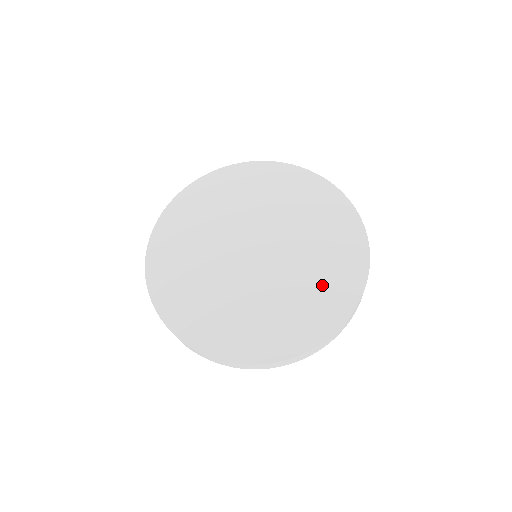
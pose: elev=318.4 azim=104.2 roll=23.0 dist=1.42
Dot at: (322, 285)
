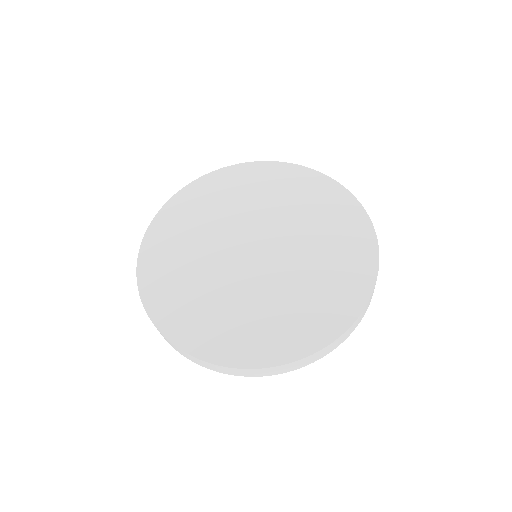
Dot at: (336, 252)
